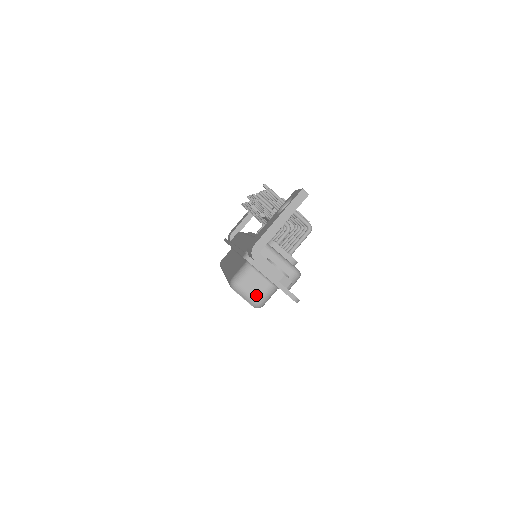
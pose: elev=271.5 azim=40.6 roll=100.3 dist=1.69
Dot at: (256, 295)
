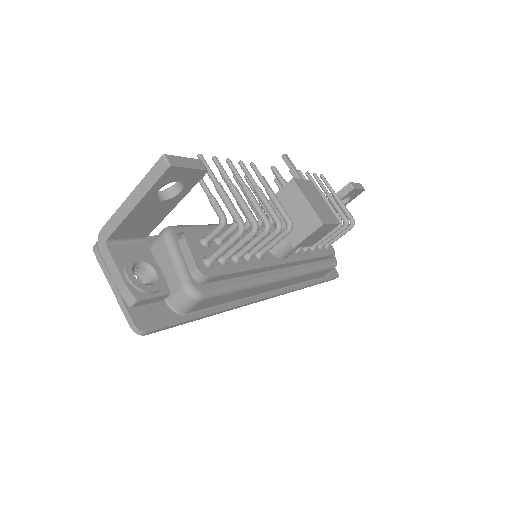
Dot at: occluded
